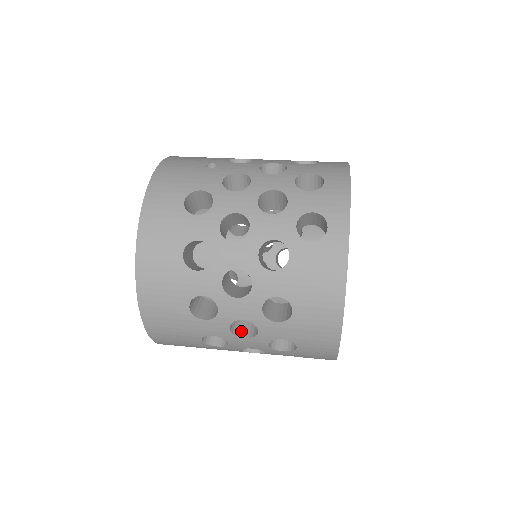
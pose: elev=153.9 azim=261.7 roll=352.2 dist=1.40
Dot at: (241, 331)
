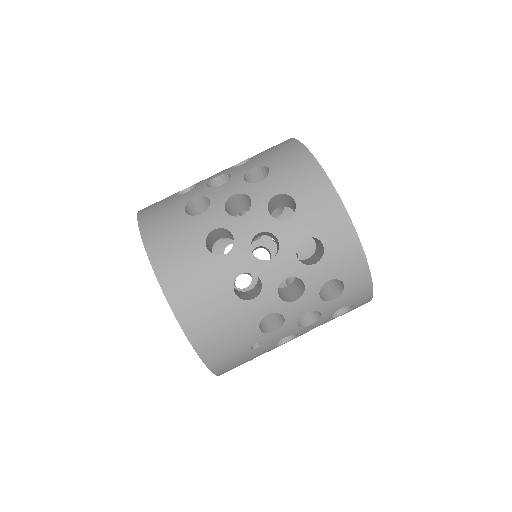
Dot at: occluded
